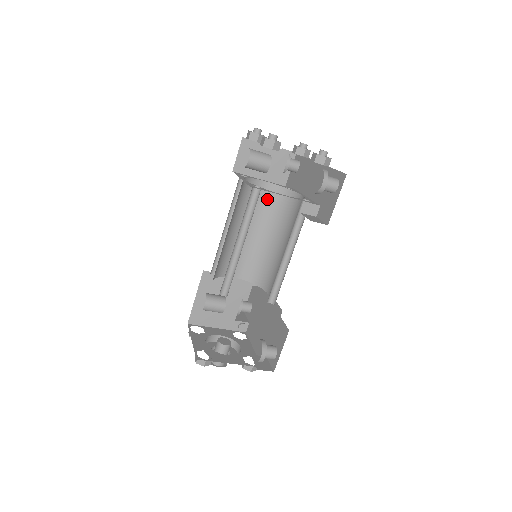
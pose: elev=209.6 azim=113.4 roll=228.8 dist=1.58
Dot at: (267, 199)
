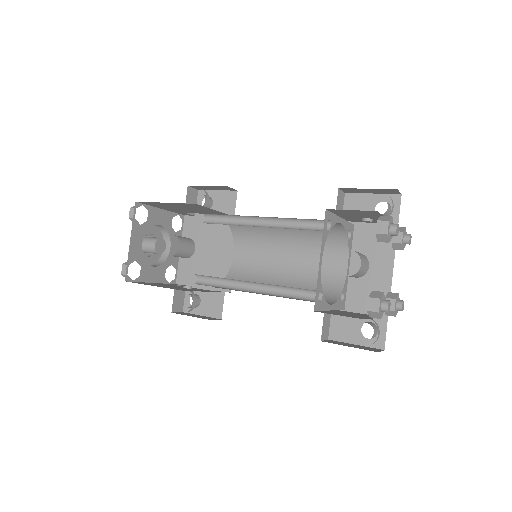
Dot at: occluded
